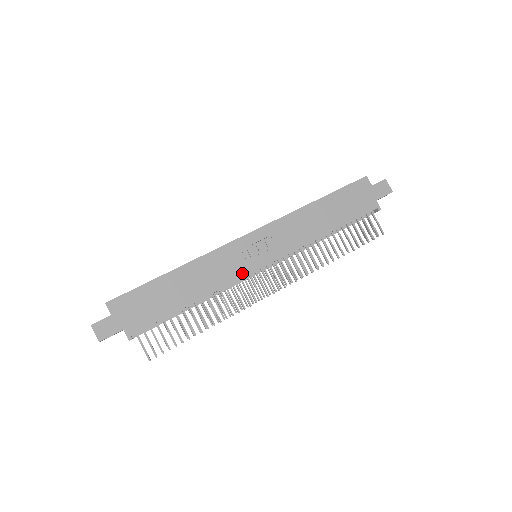
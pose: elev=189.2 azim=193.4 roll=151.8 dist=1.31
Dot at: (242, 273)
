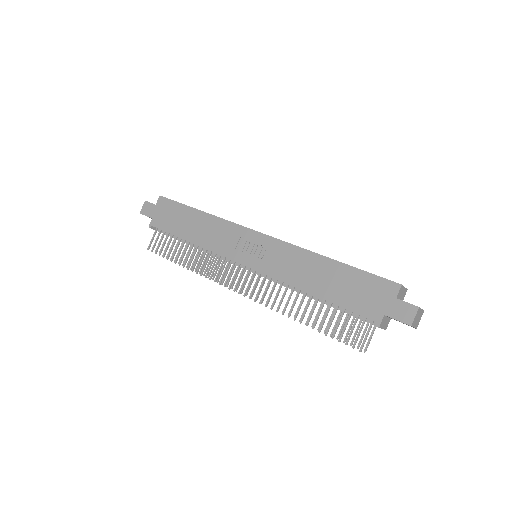
Dot at: (228, 254)
